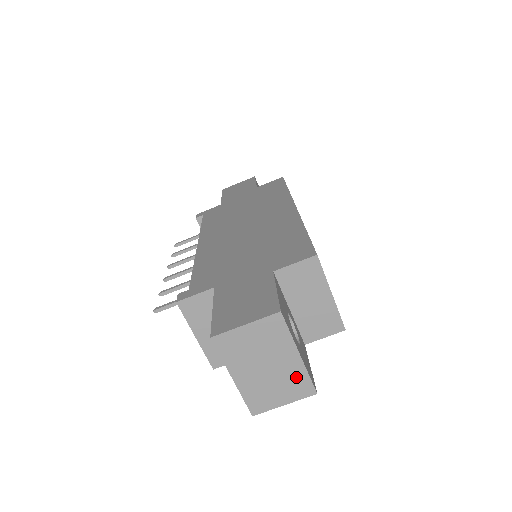
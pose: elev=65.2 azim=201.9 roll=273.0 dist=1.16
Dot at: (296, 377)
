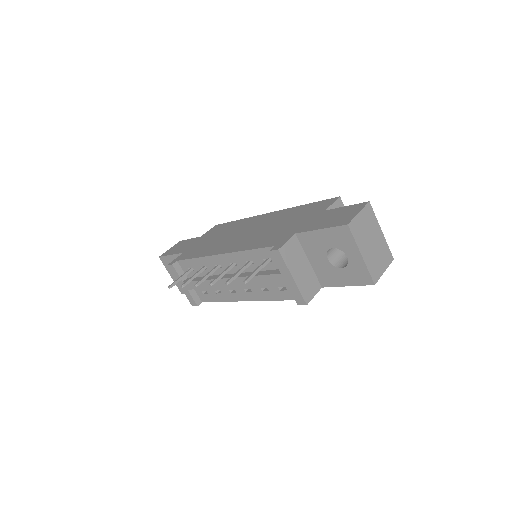
Dot at: (384, 248)
